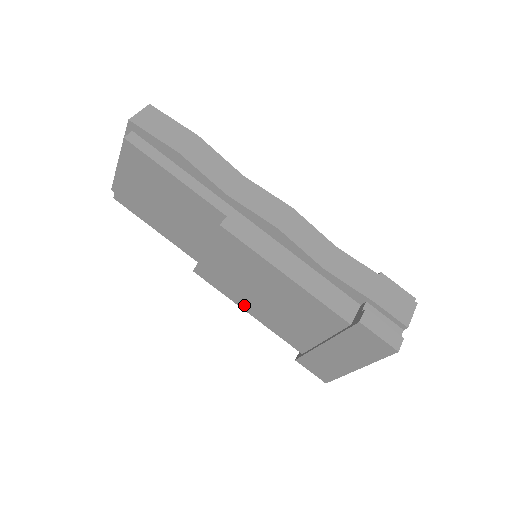
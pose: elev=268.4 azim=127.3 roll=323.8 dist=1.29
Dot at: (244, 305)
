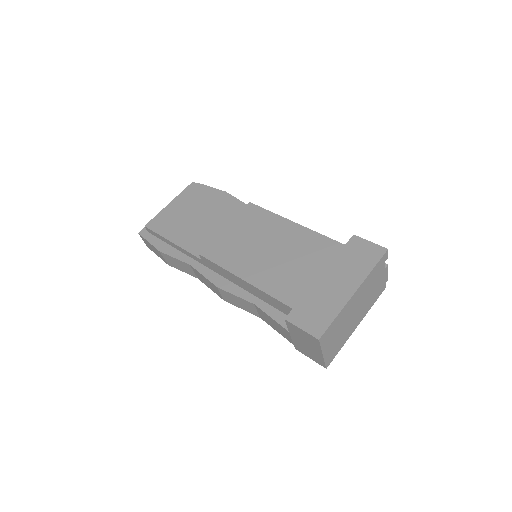
Dot at: (242, 271)
